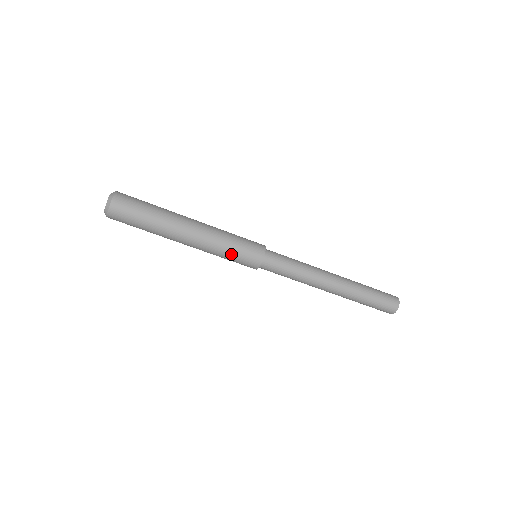
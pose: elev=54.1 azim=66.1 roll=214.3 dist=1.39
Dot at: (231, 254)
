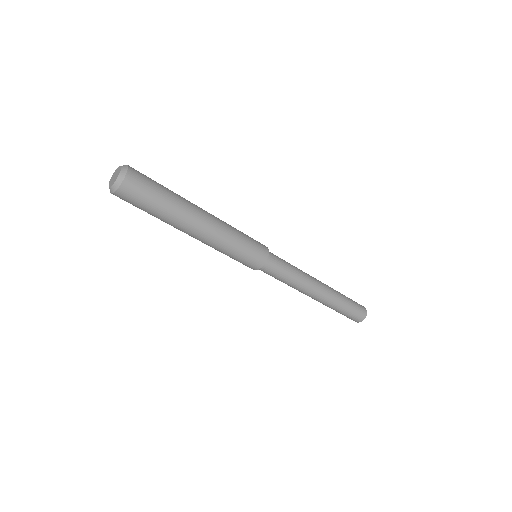
Dot at: occluded
